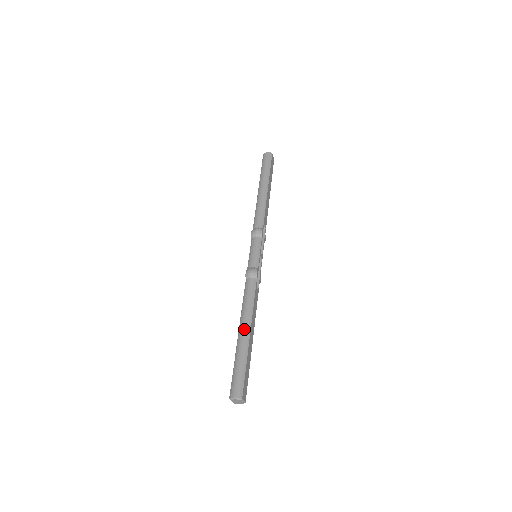
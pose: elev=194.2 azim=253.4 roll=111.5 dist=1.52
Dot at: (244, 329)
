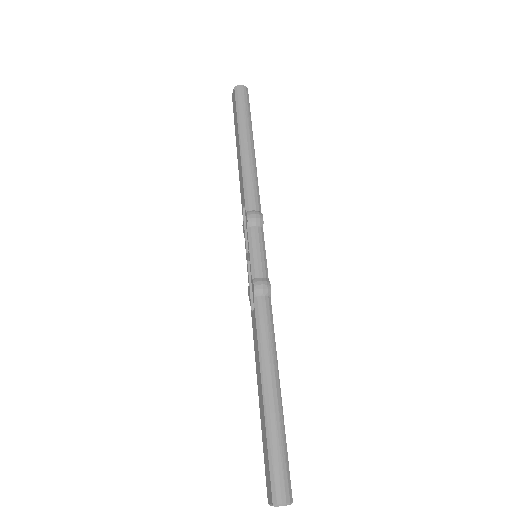
Dot at: (273, 384)
